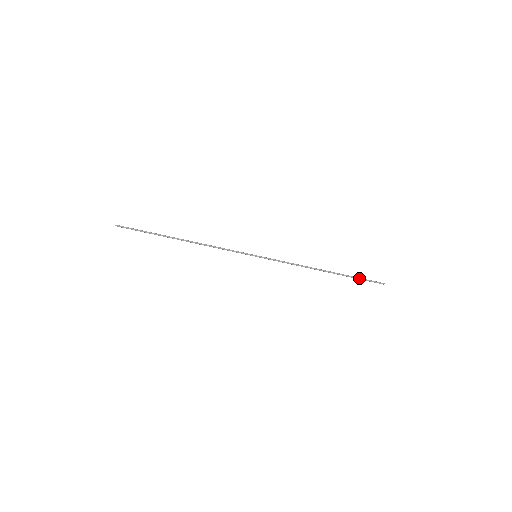
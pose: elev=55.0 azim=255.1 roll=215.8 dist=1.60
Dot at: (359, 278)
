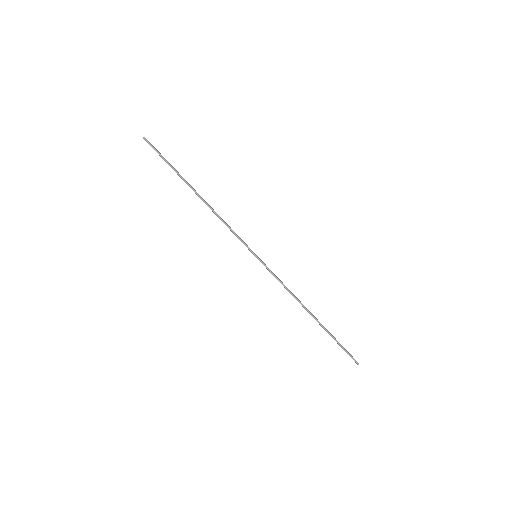
Dot at: (339, 343)
